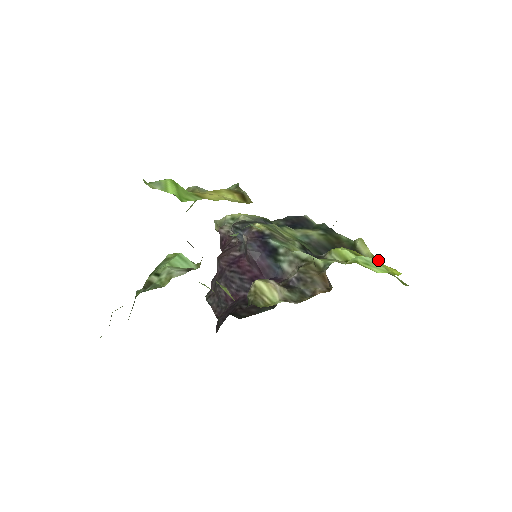
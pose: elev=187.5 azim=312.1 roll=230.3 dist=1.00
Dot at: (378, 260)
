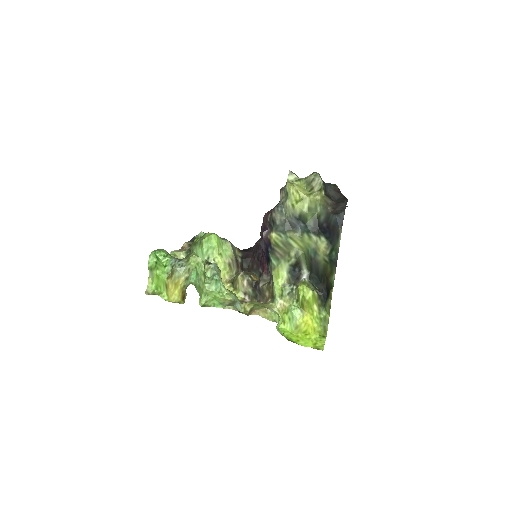
Dot at: (301, 322)
